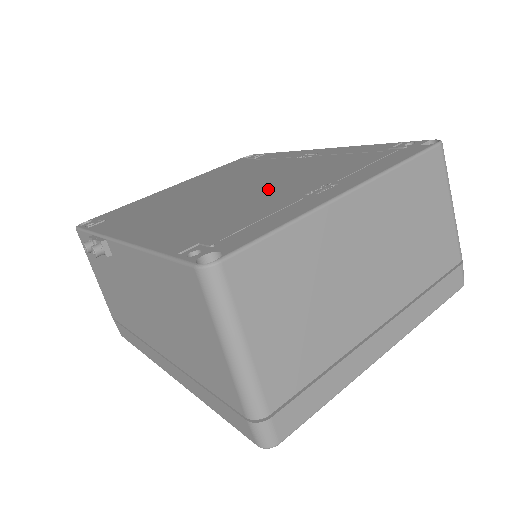
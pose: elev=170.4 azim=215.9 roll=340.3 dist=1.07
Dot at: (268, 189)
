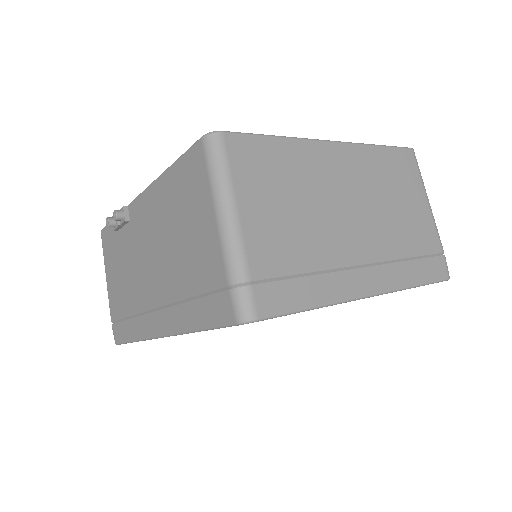
Dot at: occluded
